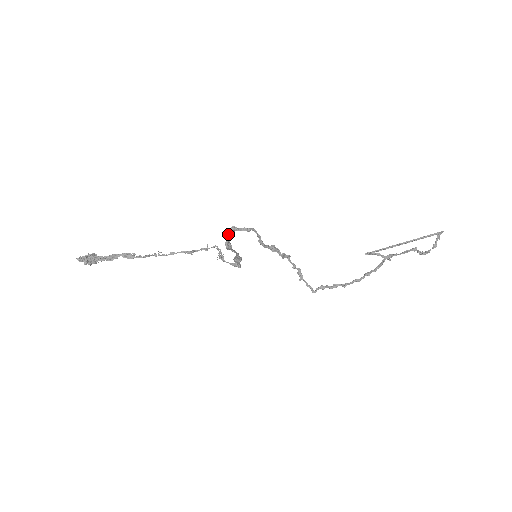
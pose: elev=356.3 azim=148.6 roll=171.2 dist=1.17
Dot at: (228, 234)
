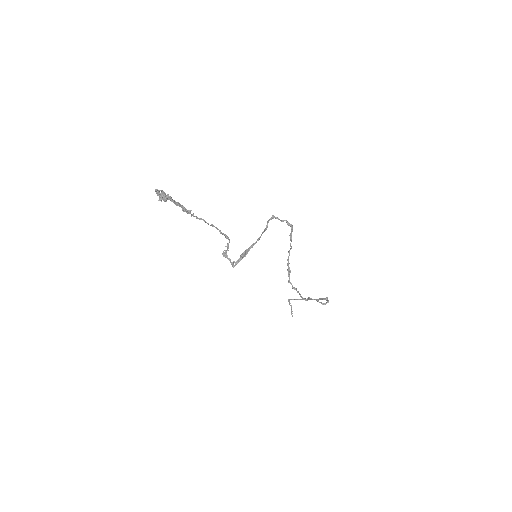
Dot at: occluded
